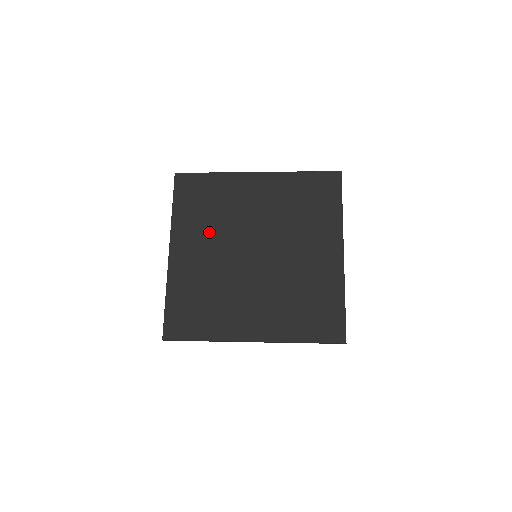
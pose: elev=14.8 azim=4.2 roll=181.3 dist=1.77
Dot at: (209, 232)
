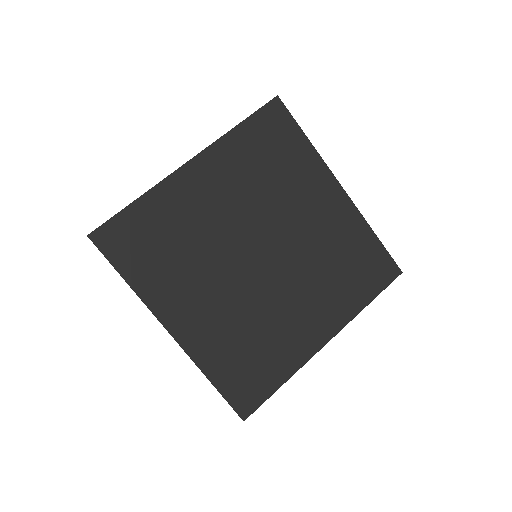
Dot at: (245, 188)
